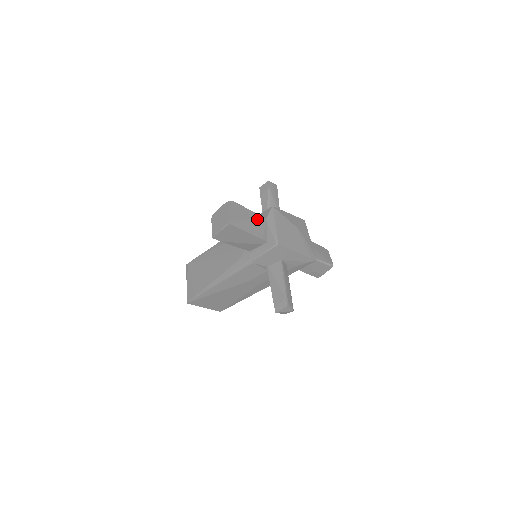
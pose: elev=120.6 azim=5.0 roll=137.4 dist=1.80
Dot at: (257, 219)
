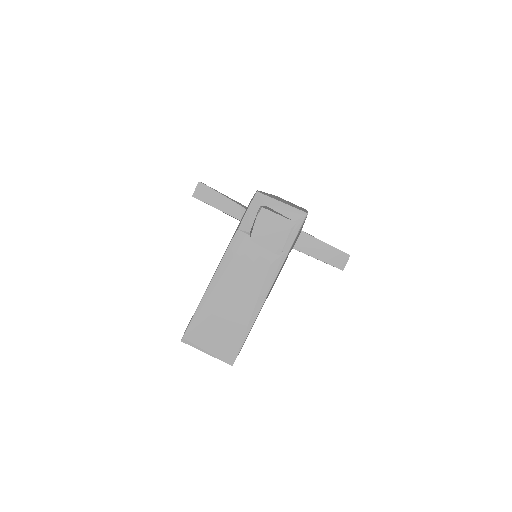
Dot at: (272, 209)
